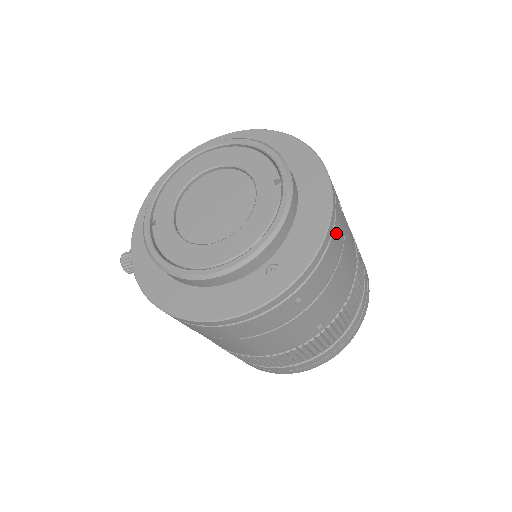
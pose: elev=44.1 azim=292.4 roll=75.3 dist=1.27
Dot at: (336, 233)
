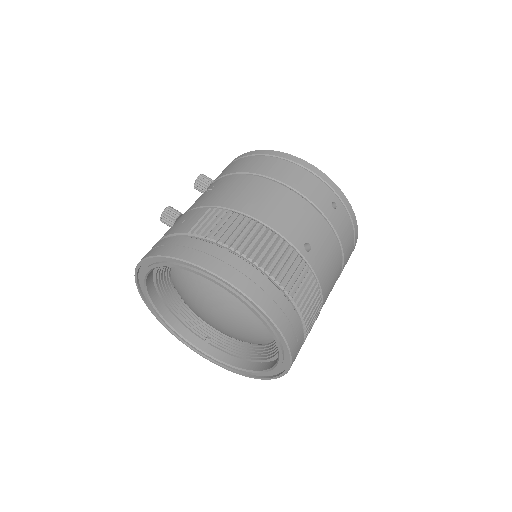
Dot at: (352, 246)
